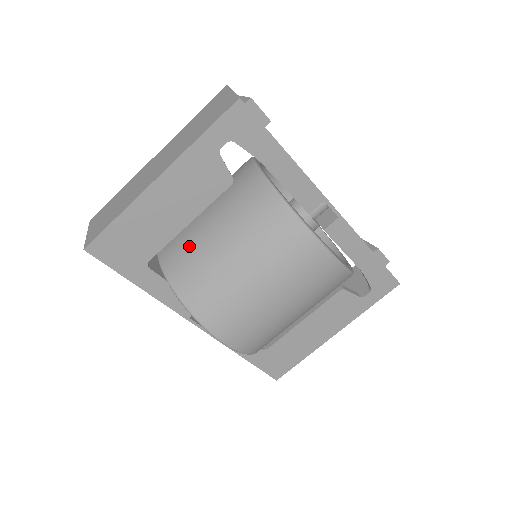
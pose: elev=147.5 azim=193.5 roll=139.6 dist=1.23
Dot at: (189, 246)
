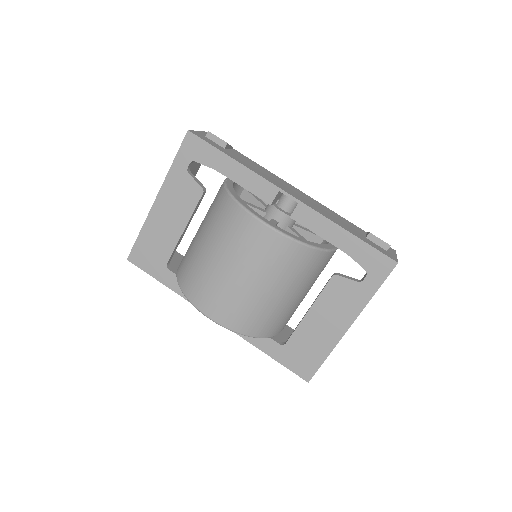
Dot at: (189, 247)
